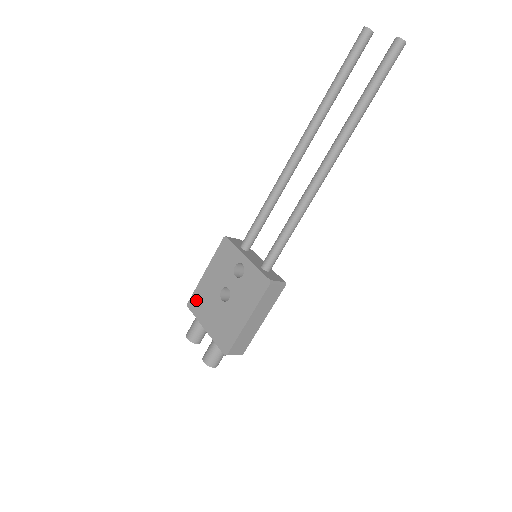
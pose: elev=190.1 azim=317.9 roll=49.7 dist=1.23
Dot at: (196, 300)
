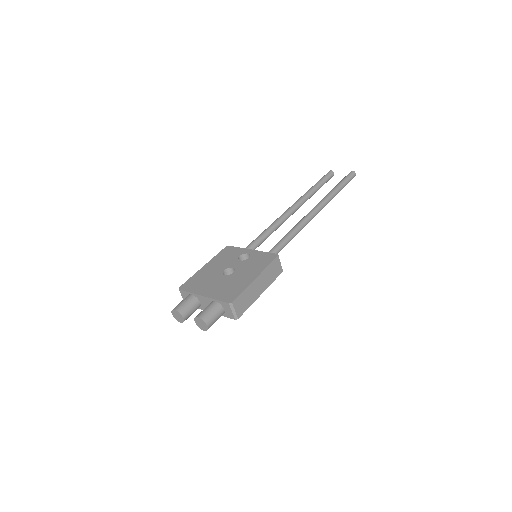
Dot at: (191, 283)
